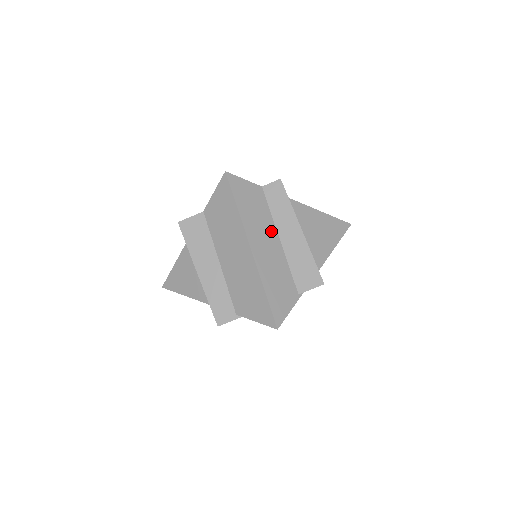
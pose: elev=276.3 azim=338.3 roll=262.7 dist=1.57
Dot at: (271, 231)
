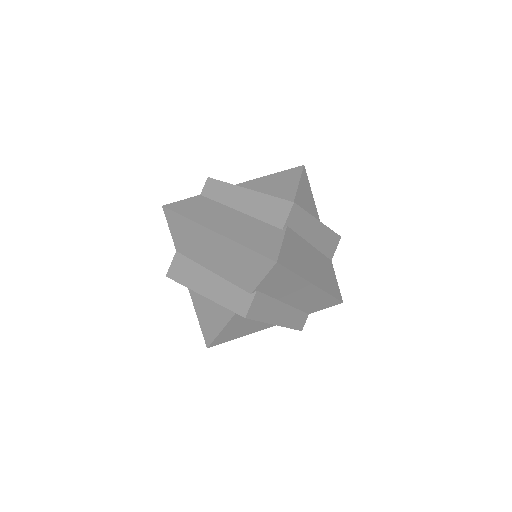
Dot at: (226, 211)
